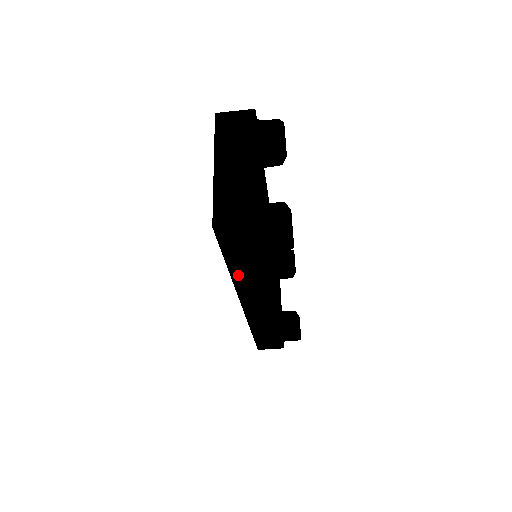
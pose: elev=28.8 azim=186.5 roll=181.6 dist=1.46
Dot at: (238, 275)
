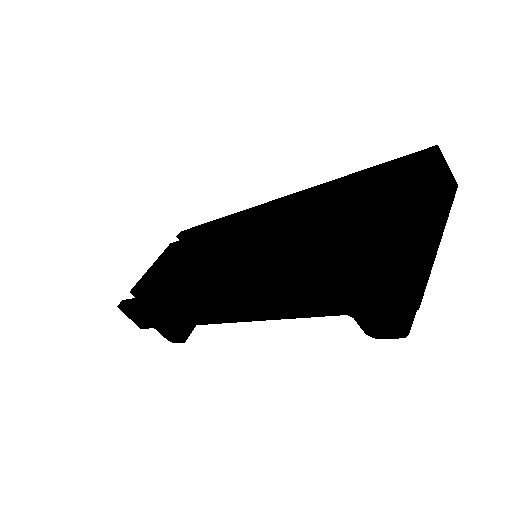
Dot at: (283, 289)
